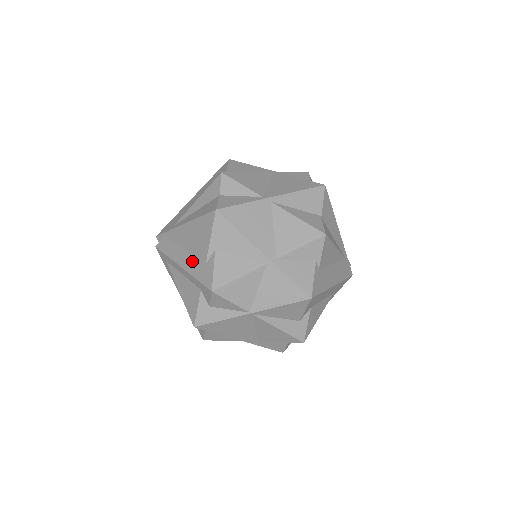
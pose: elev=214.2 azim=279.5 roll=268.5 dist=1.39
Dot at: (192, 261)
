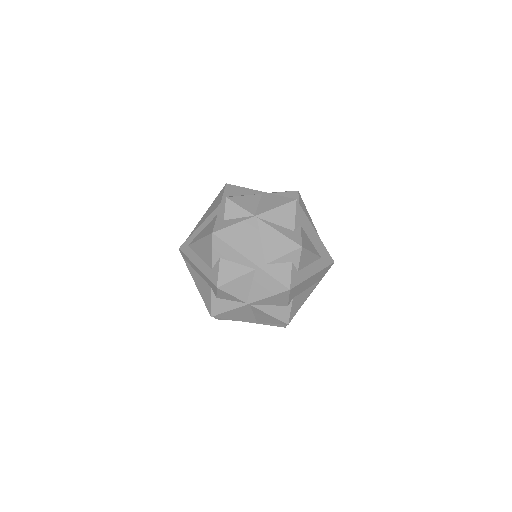
Dot at: occluded
